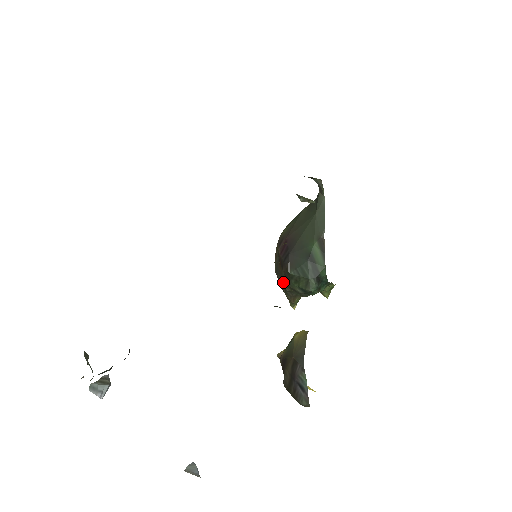
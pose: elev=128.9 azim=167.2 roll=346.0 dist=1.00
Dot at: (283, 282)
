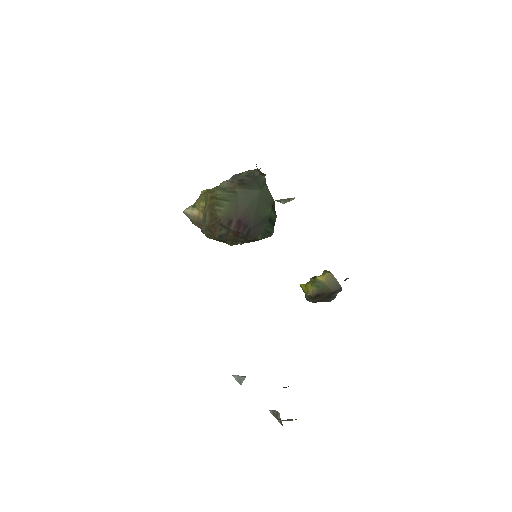
Dot at: (229, 240)
